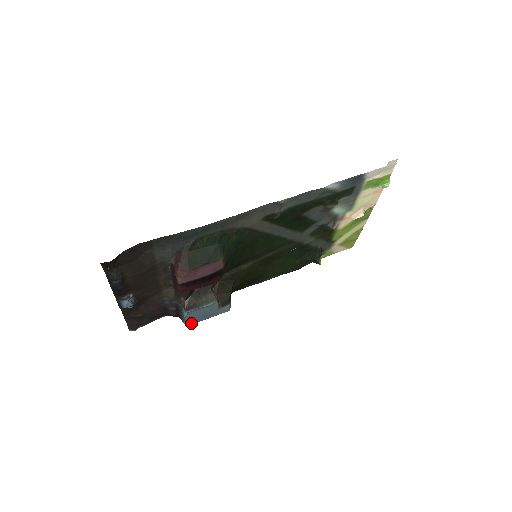
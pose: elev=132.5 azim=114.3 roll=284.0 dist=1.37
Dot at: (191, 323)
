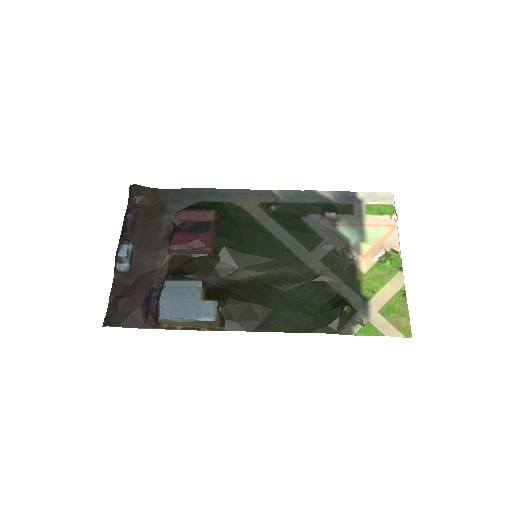
Dot at: (165, 318)
